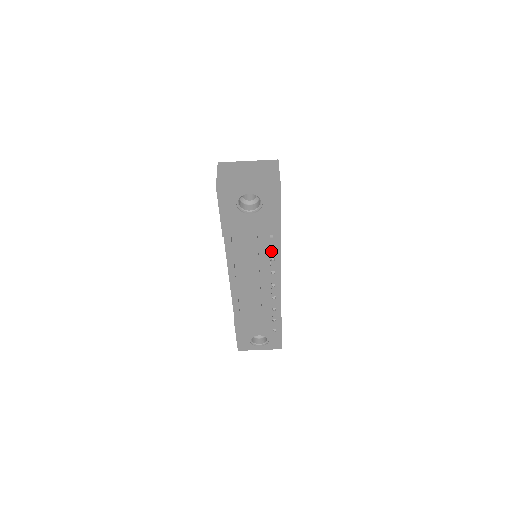
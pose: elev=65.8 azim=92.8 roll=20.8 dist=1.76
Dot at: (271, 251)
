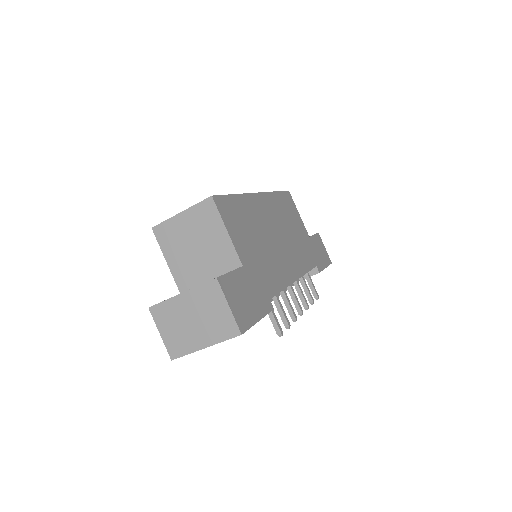
Dot at: (273, 325)
